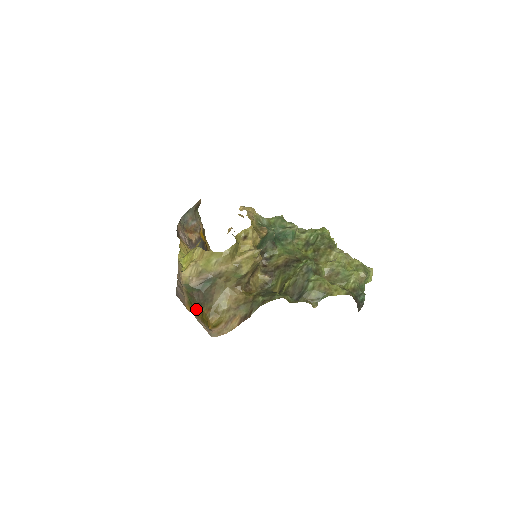
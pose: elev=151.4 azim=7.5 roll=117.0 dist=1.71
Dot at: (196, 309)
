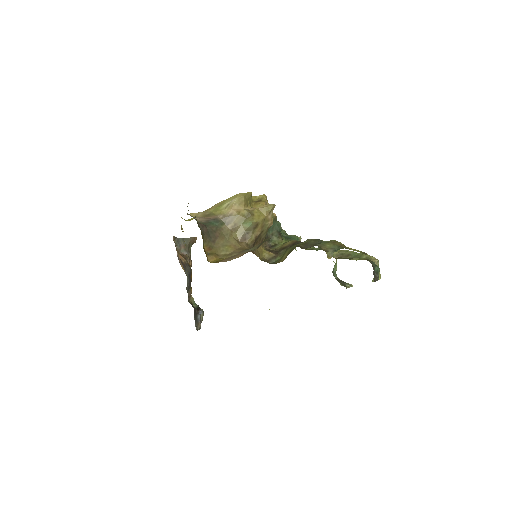
Dot at: (200, 229)
